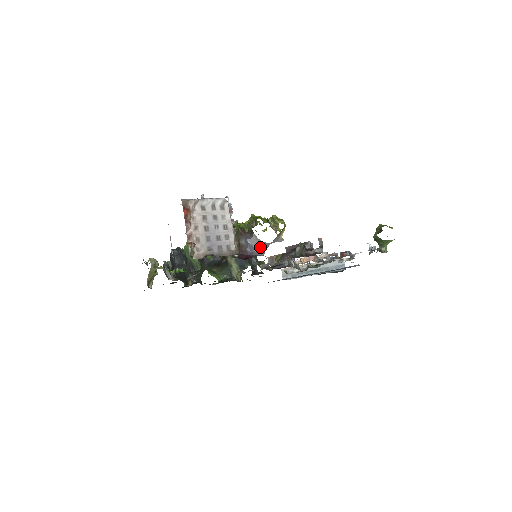
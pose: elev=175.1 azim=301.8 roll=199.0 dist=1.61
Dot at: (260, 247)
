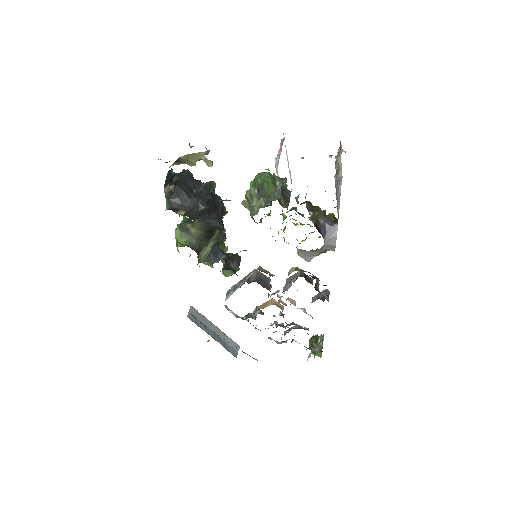
Dot at: (327, 240)
